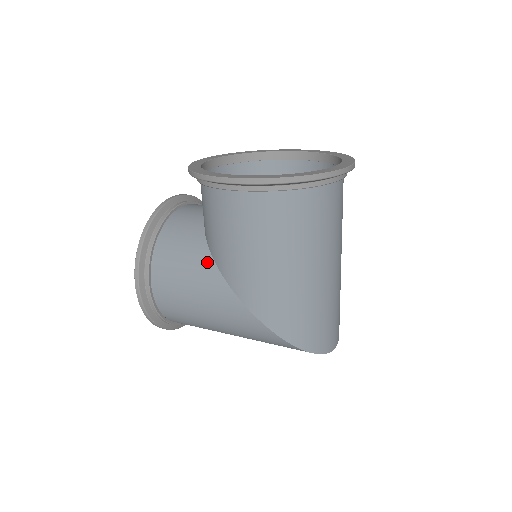
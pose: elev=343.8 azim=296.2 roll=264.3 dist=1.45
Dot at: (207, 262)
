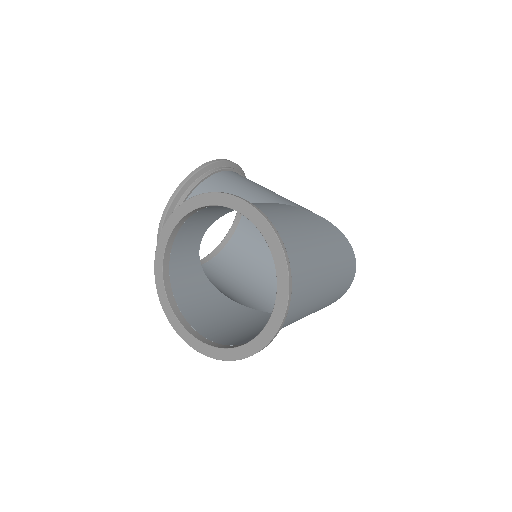
Dot at: occluded
